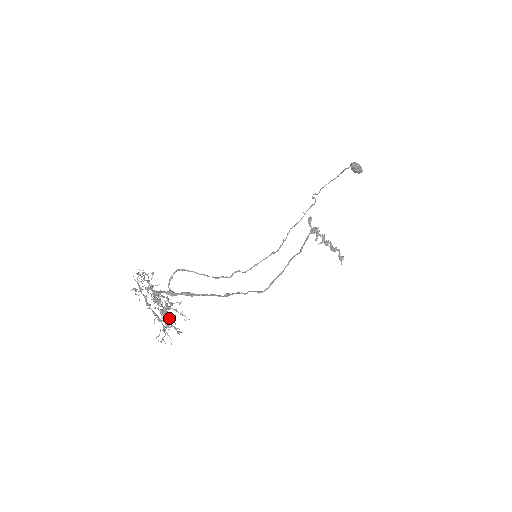
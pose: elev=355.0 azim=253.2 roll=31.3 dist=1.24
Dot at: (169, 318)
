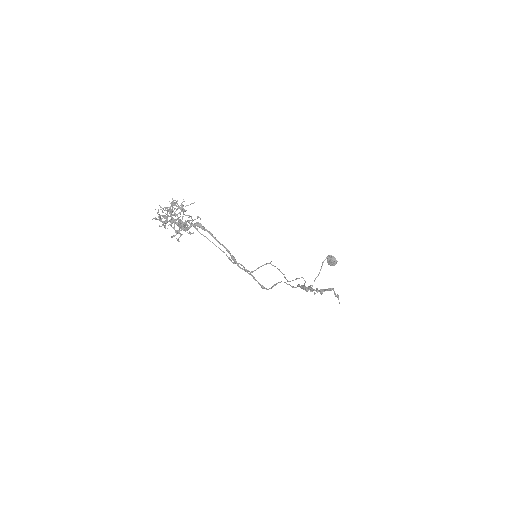
Dot at: (184, 214)
